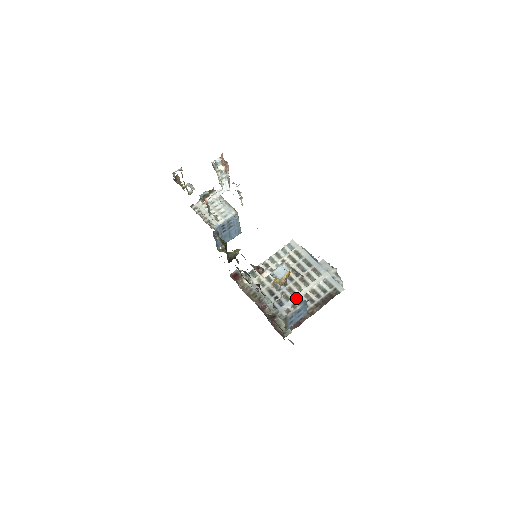
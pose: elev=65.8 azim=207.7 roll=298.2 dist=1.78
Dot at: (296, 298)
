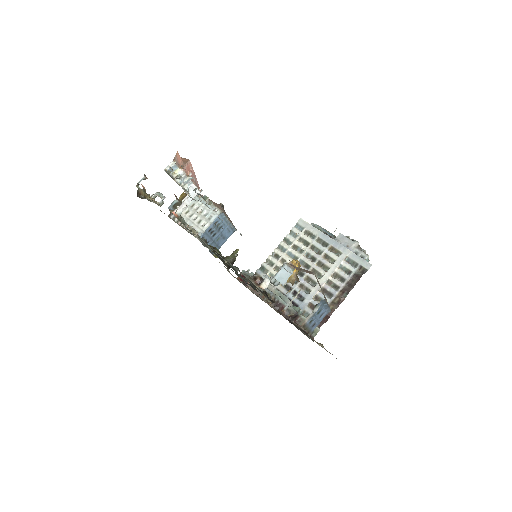
Dot at: (317, 288)
